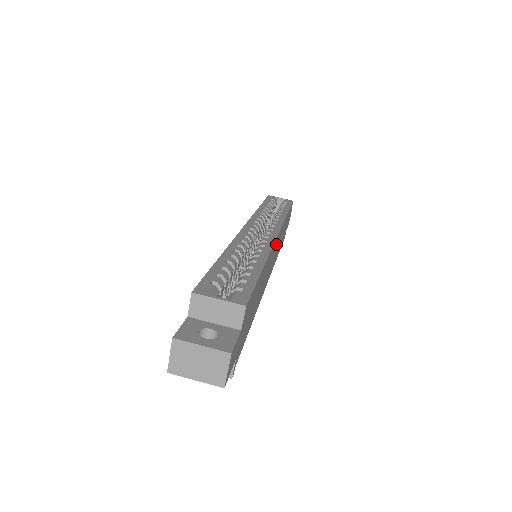
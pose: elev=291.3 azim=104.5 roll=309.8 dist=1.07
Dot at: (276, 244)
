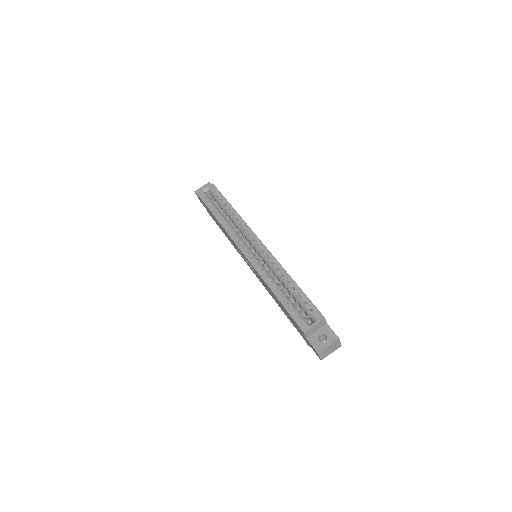
Dot at: occluded
